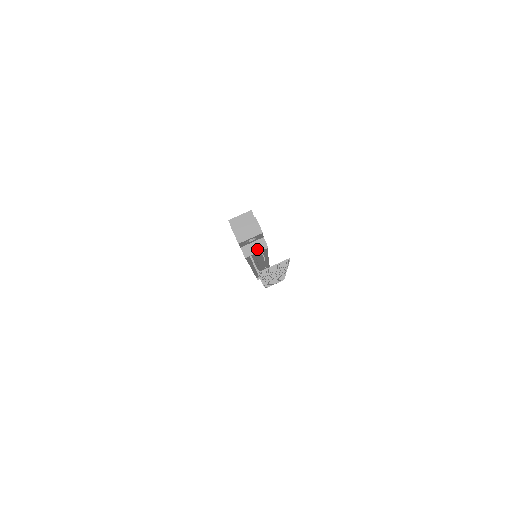
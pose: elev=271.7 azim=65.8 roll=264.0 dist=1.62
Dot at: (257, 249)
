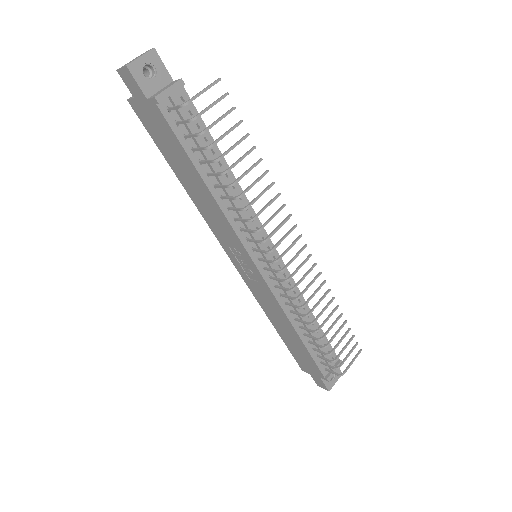
Dot at: (168, 87)
